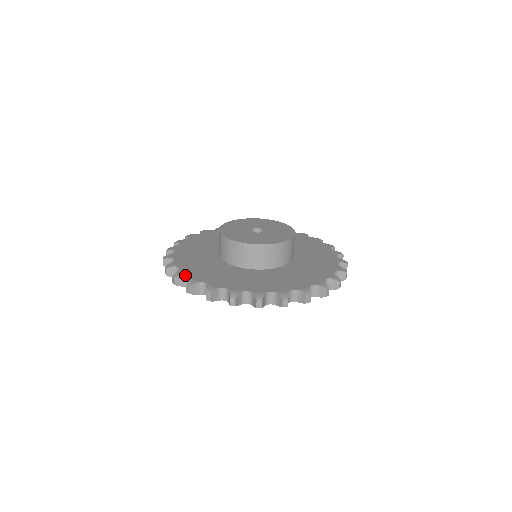
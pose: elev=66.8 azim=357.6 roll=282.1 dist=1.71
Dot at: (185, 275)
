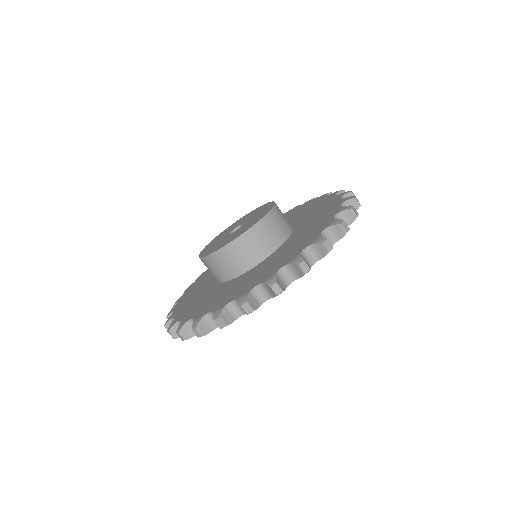
Dot at: (251, 291)
